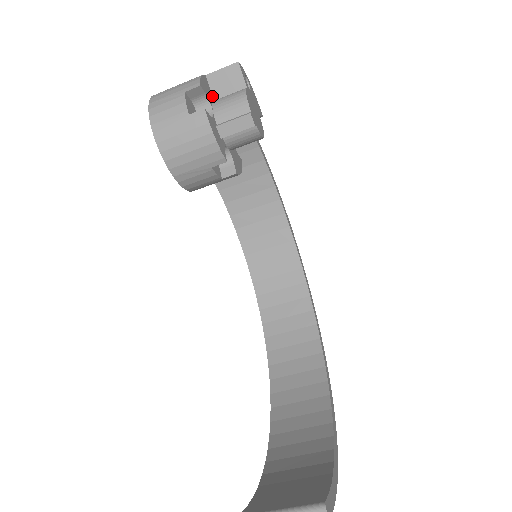
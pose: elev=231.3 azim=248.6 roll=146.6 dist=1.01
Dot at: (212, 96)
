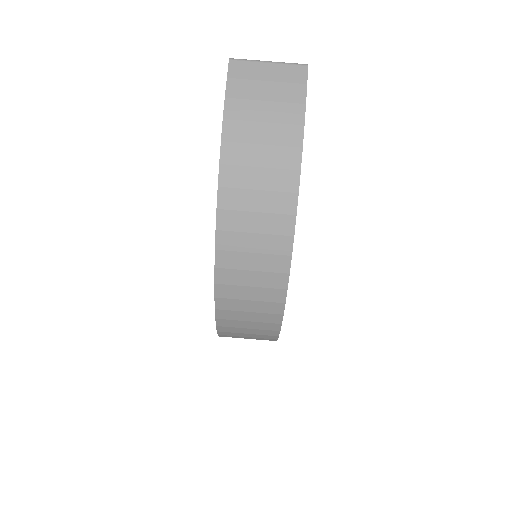
Dot at: occluded
